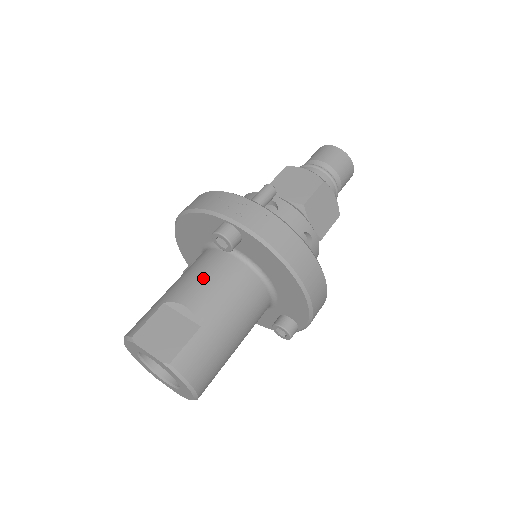
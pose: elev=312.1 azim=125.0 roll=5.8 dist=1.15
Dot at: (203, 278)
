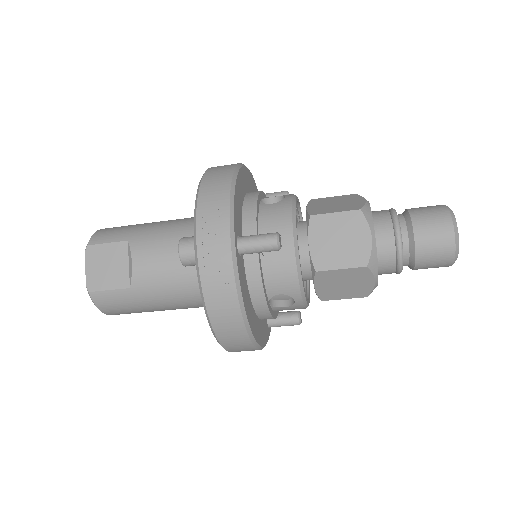
Dot at: (165, 253)
